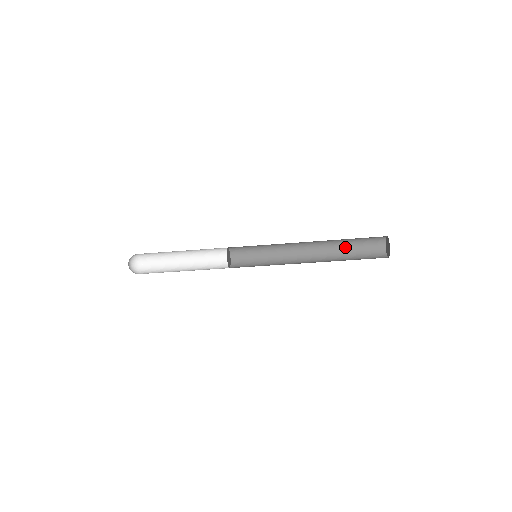
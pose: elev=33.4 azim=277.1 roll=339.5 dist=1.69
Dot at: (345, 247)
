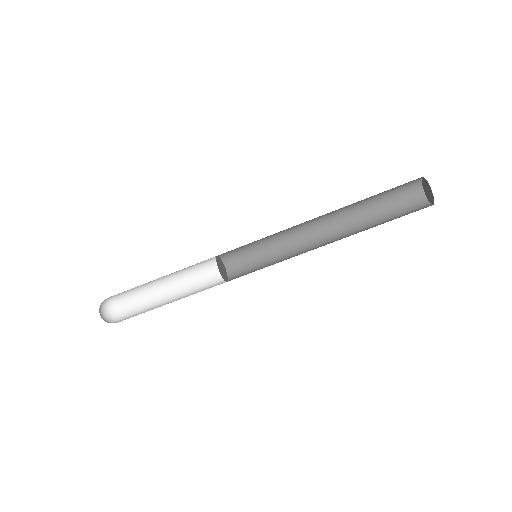
Dot at: (373, 218)
